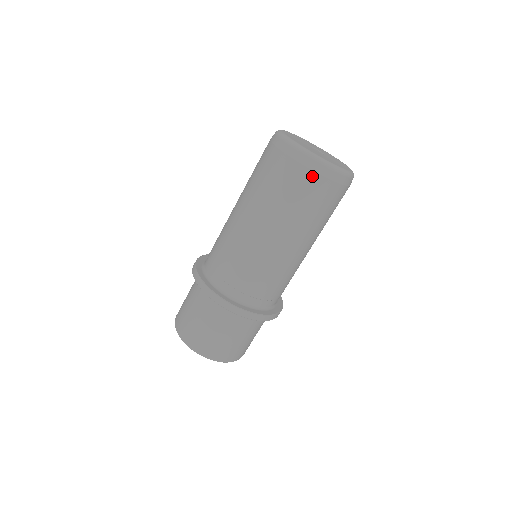
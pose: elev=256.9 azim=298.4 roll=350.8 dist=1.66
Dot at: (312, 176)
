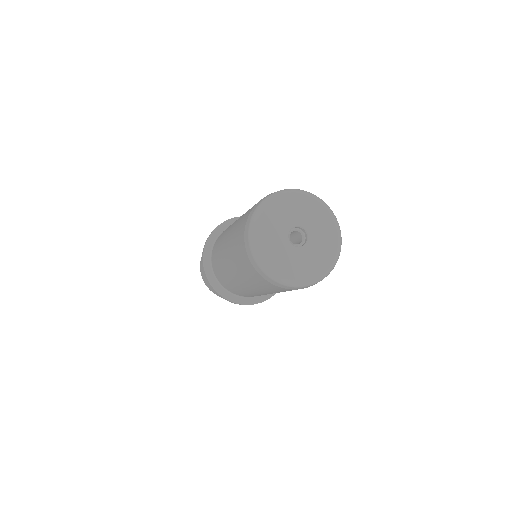
Dot at: (272, 285)
